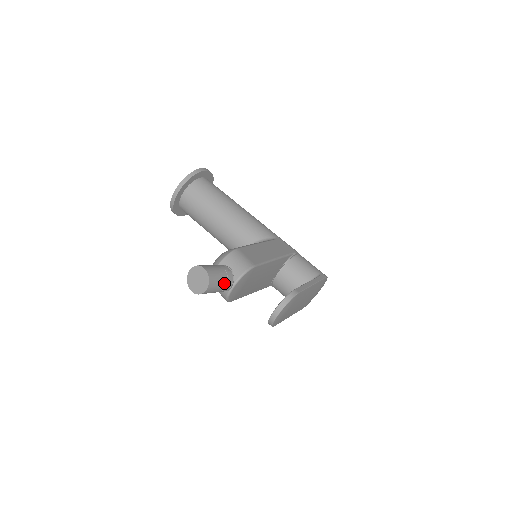
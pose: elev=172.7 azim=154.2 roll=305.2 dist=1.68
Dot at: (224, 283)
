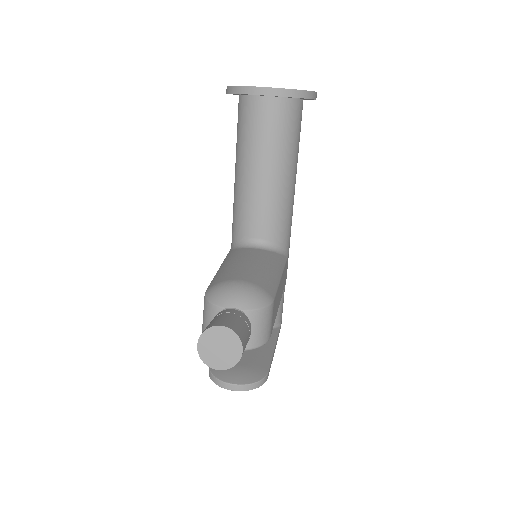
Dot at: occluded
